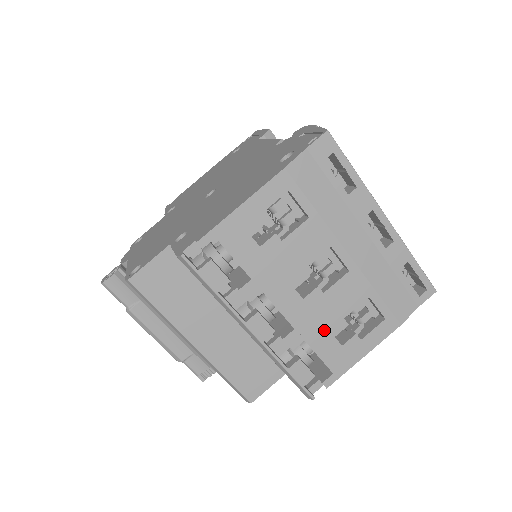
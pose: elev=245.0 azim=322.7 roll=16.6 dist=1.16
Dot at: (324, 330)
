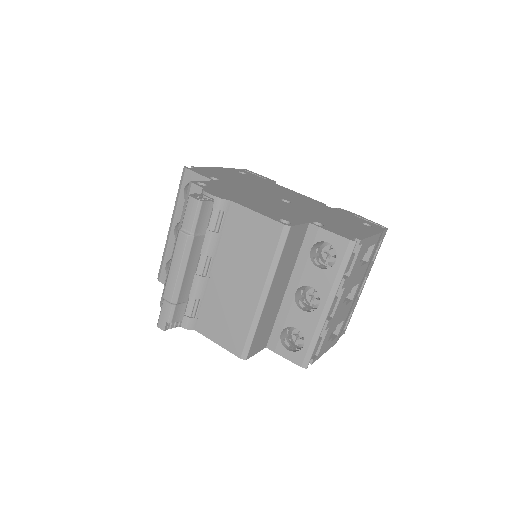
Dot at: (333, 327)
